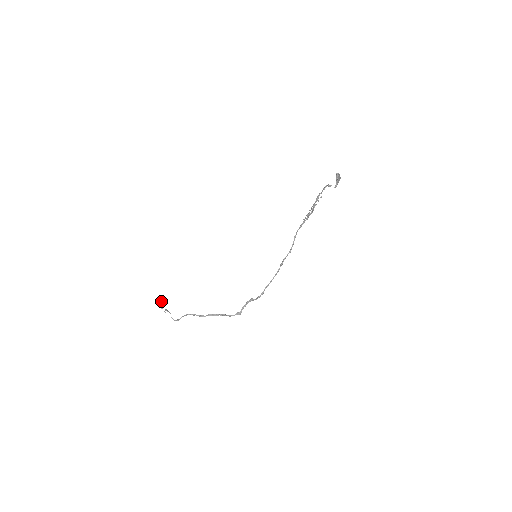
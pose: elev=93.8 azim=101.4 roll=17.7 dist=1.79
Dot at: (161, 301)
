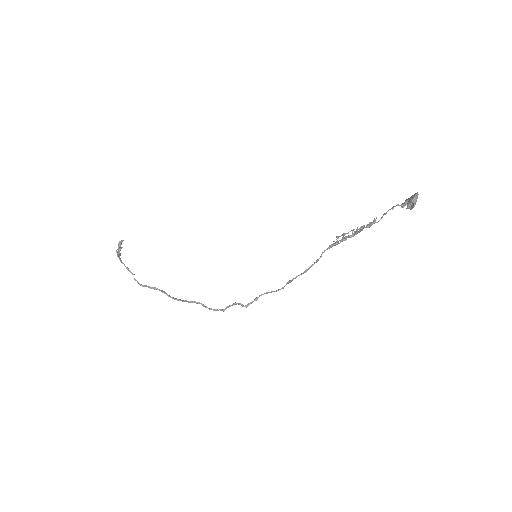
Dot at: (120, 249)
